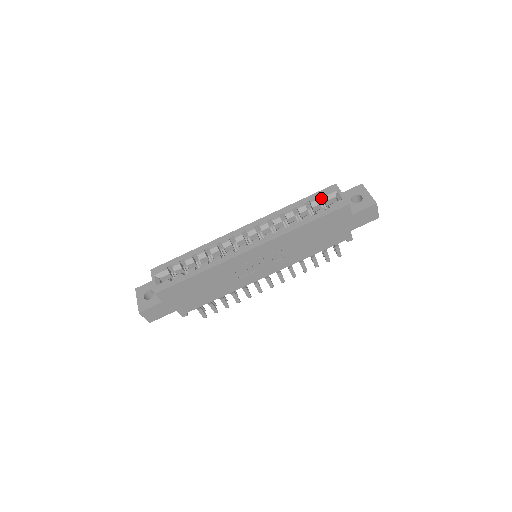
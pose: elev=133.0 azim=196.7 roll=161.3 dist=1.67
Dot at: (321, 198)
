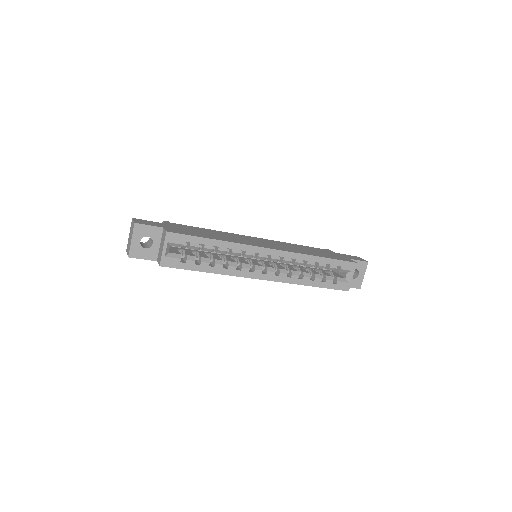
Dot at: (339, 265)
